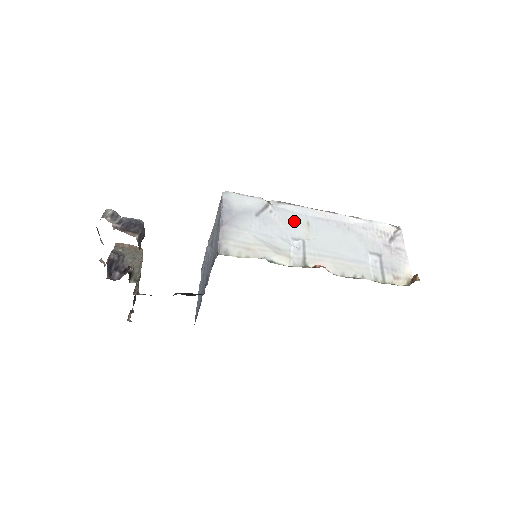
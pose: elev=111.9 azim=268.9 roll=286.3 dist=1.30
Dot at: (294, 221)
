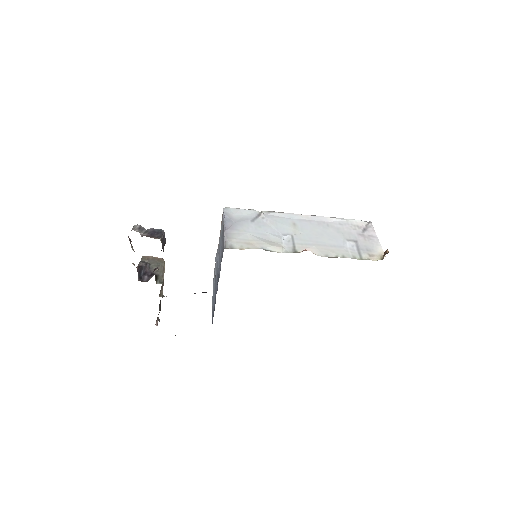
Dot at: (283, 223)
